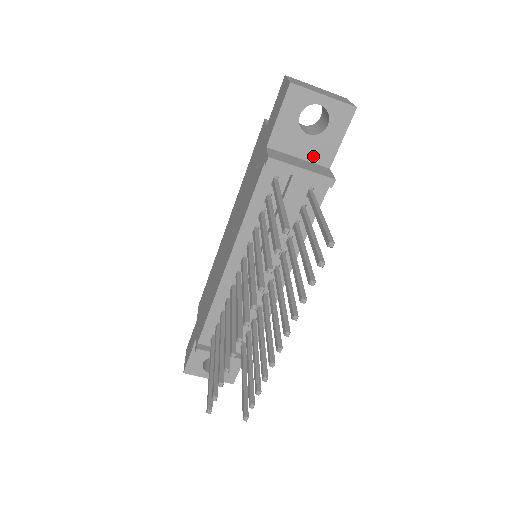
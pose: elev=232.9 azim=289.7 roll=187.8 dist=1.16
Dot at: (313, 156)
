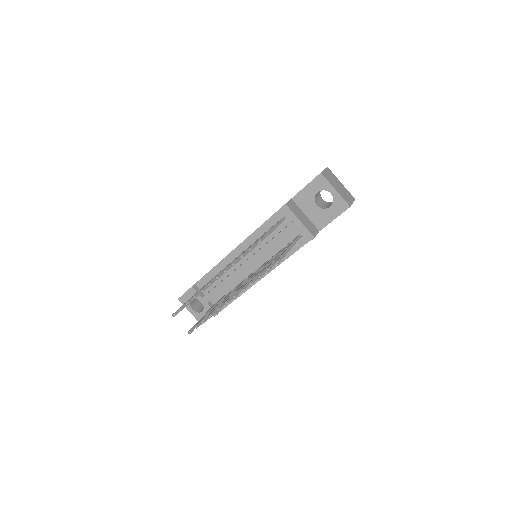
Dot at: (314, 219)
